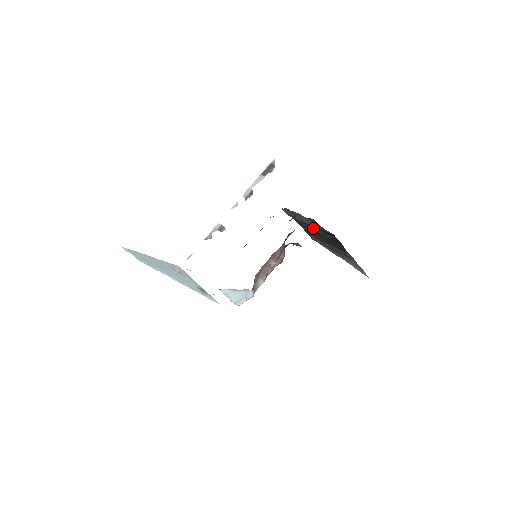
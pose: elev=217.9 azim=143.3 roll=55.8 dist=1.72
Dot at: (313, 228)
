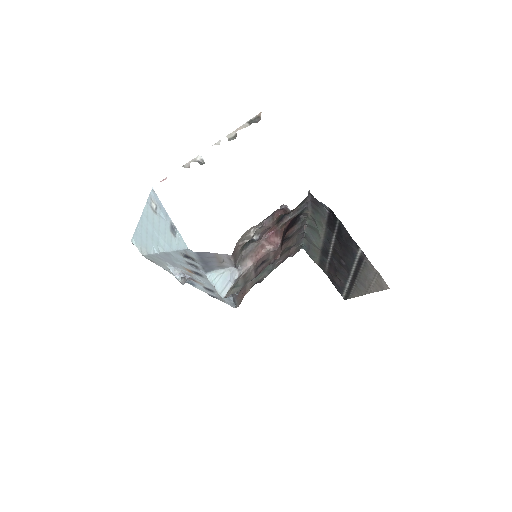
Dot at: (328, 247)
